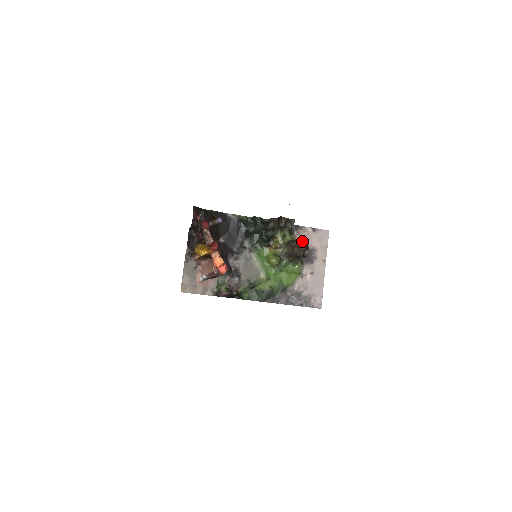
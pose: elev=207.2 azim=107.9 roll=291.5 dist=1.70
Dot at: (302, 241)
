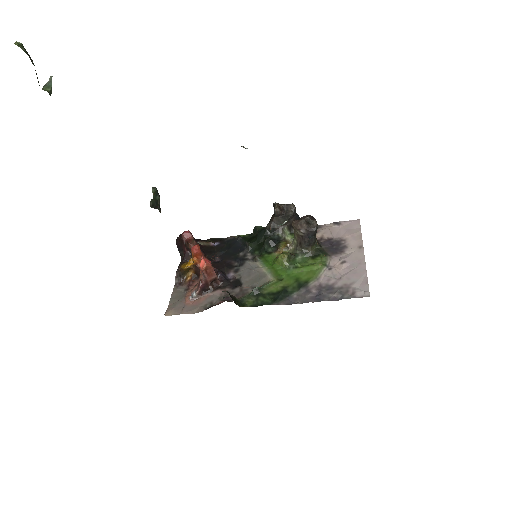
Dot at: (305, 216)
